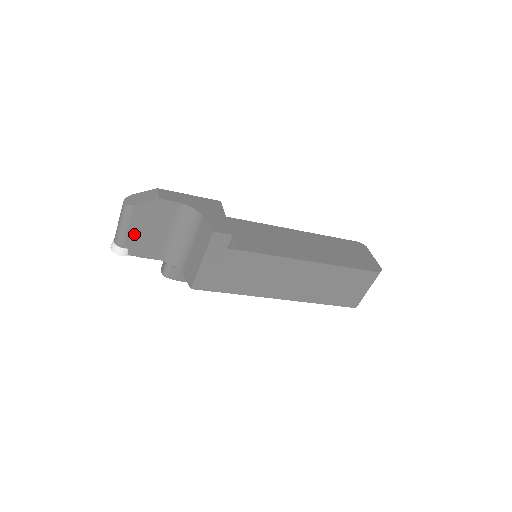
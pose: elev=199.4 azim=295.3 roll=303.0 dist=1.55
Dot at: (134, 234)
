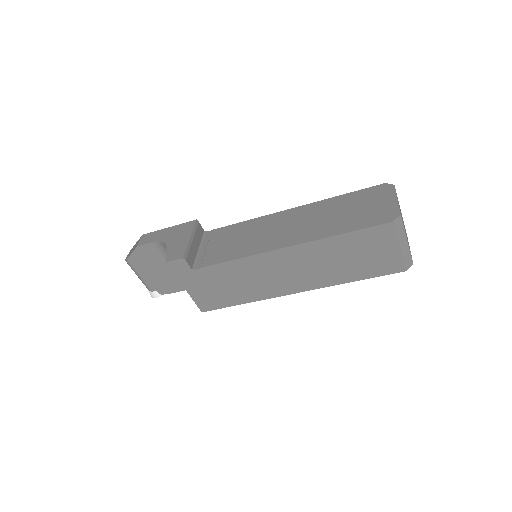
Dot at: (149, 279)
